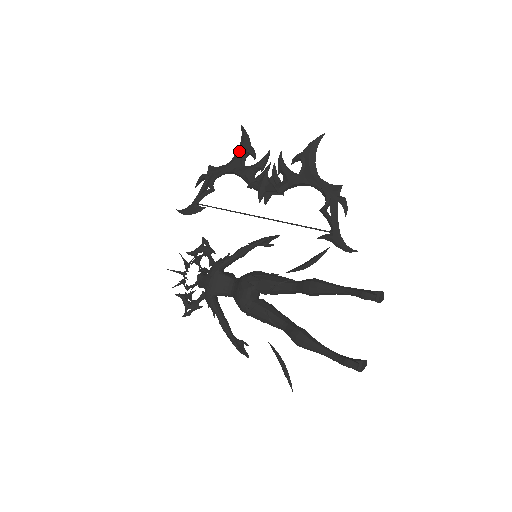
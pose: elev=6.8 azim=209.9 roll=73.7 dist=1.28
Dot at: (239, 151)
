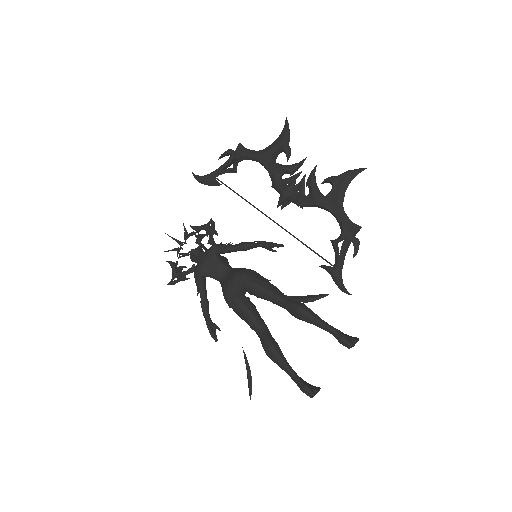
Dot at: (275, 144)
